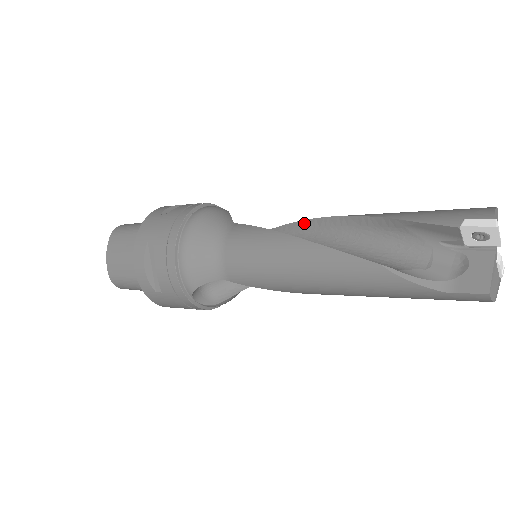
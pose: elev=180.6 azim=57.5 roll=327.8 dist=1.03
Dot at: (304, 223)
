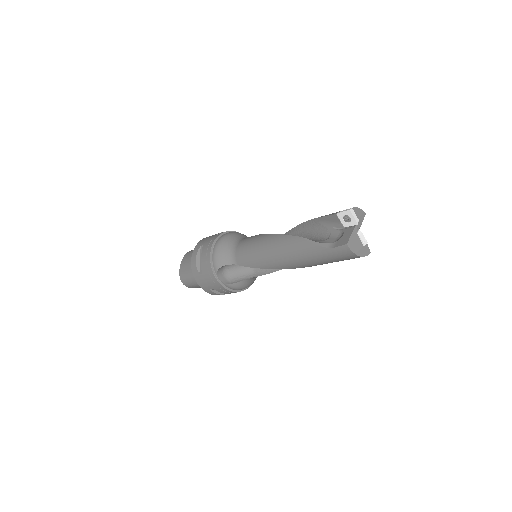
Dot at: occluded
